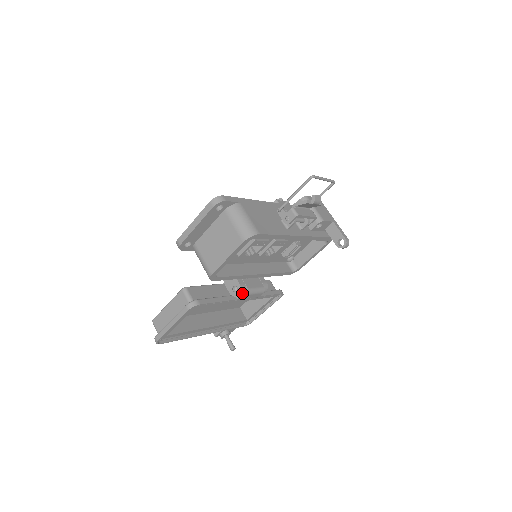
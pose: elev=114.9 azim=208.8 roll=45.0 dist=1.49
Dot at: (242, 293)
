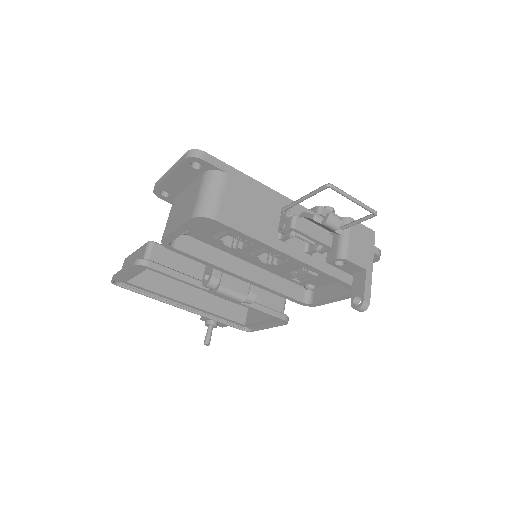
Dot at: (210, 286)
